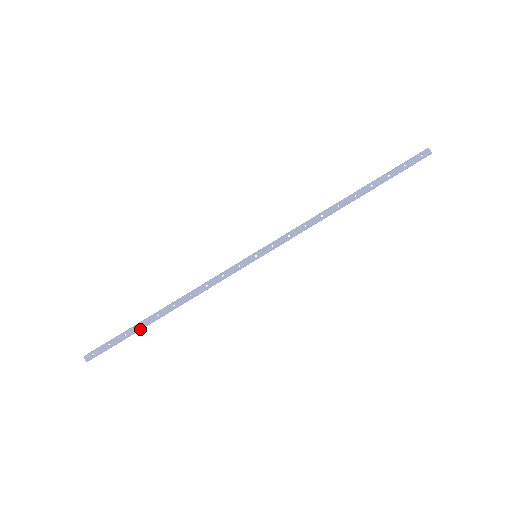
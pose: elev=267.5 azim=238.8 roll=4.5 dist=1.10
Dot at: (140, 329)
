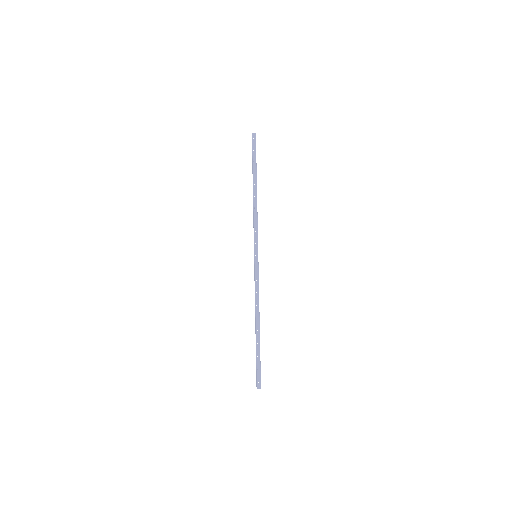
Dot at: (259, 346)
